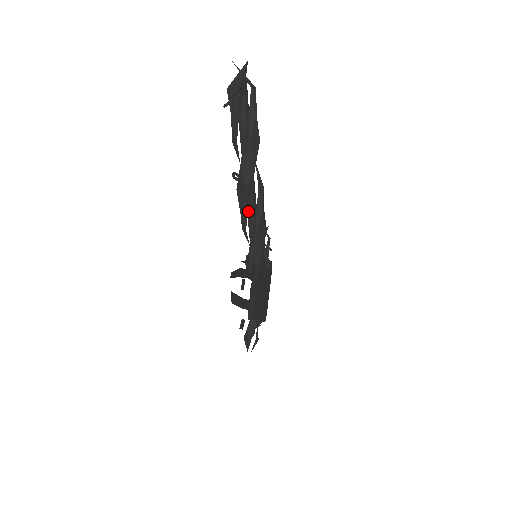
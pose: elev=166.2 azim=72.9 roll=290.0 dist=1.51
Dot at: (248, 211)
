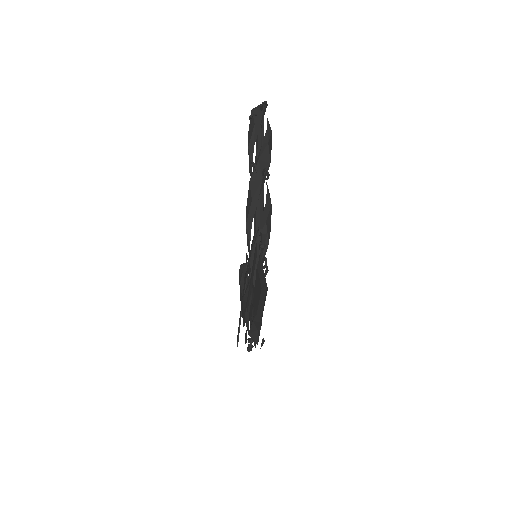
Dot at: (258, 202)
